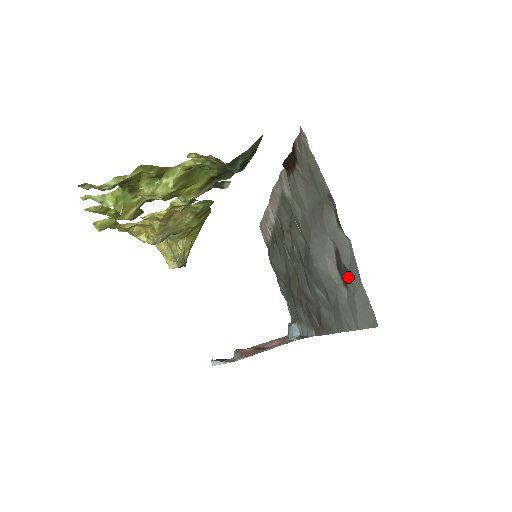
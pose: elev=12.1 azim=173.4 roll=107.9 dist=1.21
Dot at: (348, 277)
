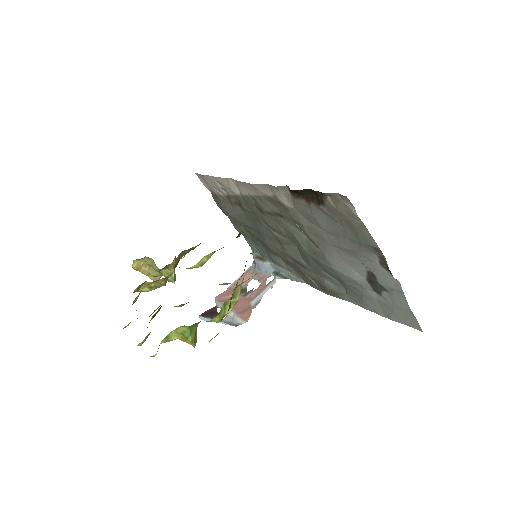
Dot at: (384, 292)
